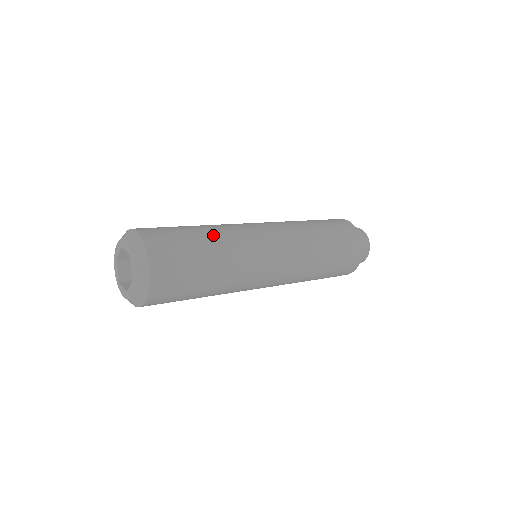
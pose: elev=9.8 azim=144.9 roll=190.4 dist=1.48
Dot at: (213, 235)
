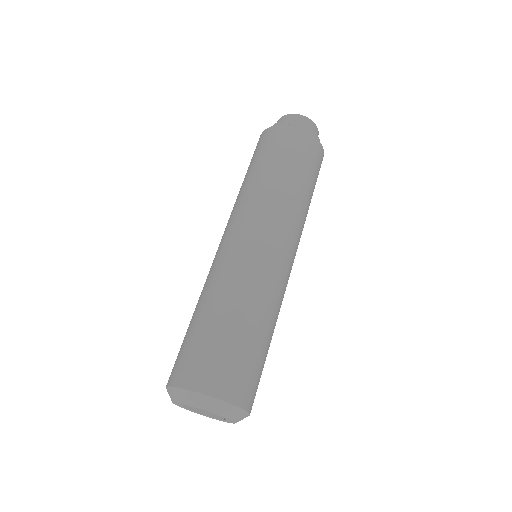
Dot at: (235, 308)
